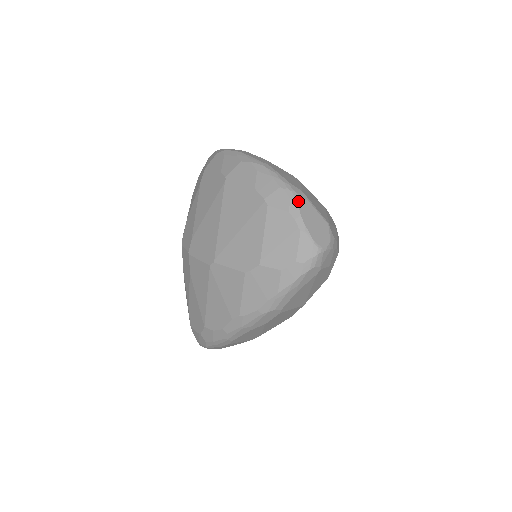
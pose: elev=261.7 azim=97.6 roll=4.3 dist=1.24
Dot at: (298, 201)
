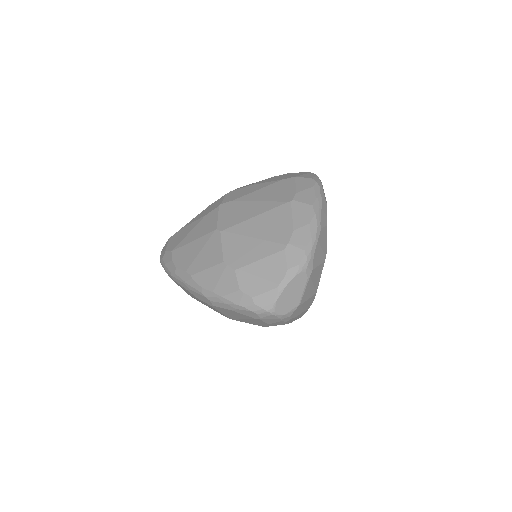
Dot at: (301, 271)
